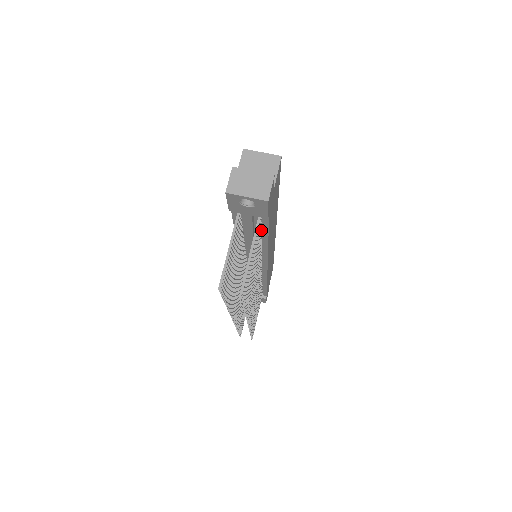
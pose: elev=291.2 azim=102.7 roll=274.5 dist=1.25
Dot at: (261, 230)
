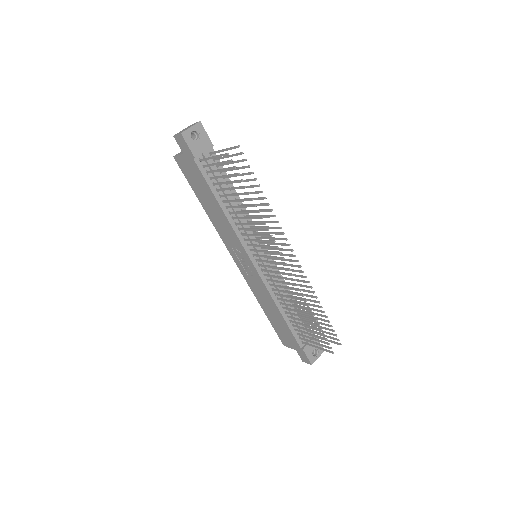
Dot at: occluded
